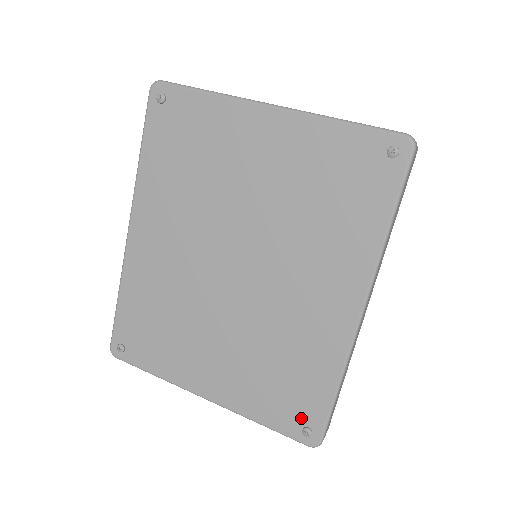
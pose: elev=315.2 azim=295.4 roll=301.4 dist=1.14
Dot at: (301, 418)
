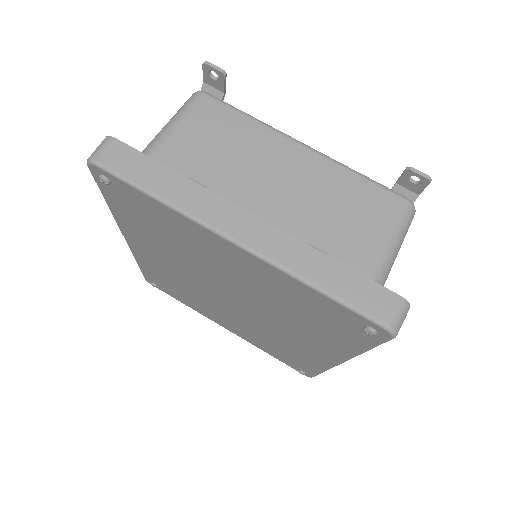
Dot at: (297, 367)
